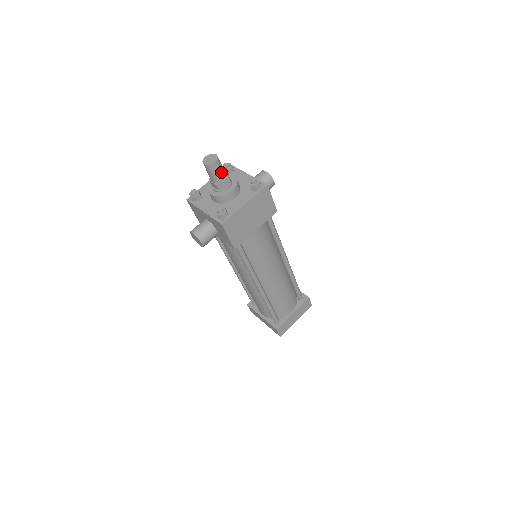
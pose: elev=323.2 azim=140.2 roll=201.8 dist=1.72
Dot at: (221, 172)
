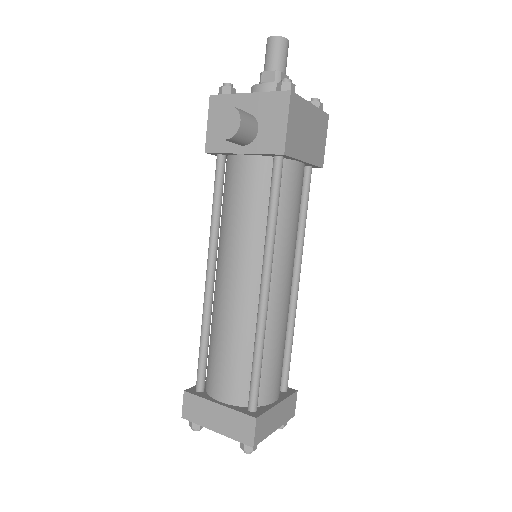
Dot at: (286, 61)
